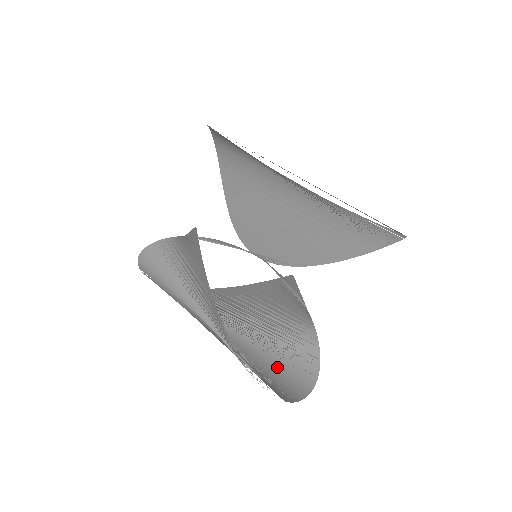
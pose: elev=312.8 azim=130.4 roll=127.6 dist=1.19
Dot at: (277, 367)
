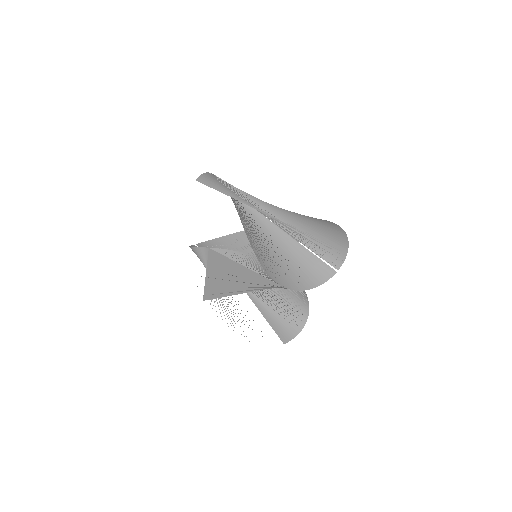
Dot at: (284, 312)
